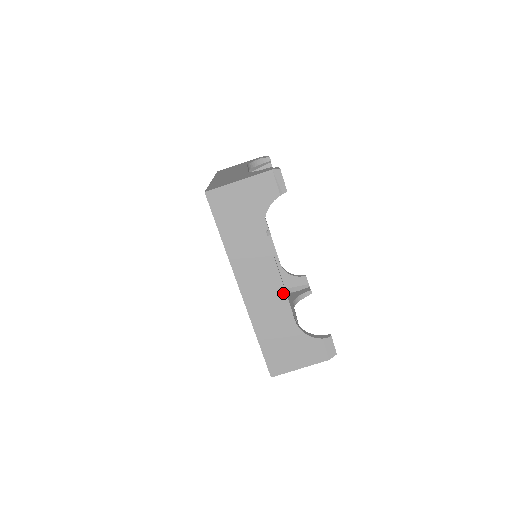
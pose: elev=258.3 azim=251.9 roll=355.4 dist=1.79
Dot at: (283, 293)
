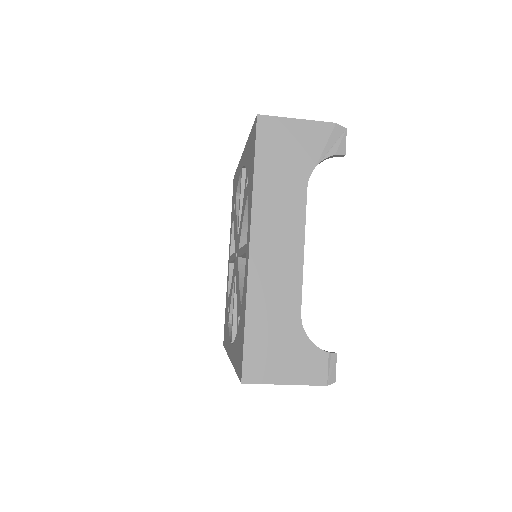
Dot at: occluded
